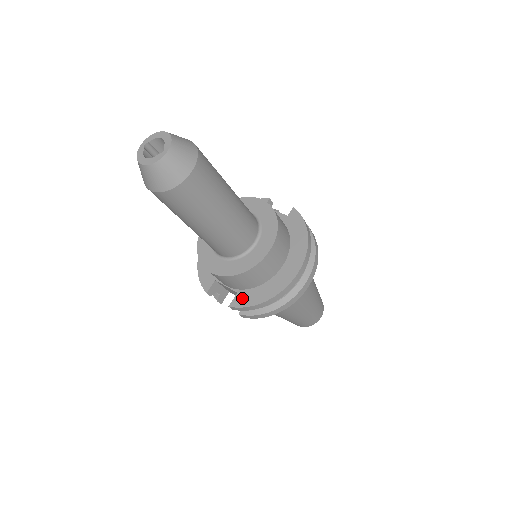
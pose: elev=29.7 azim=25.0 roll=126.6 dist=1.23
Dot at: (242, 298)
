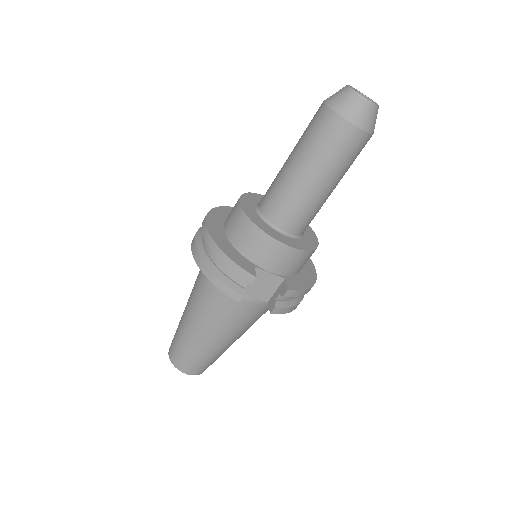
Dot at: (293, 283)
